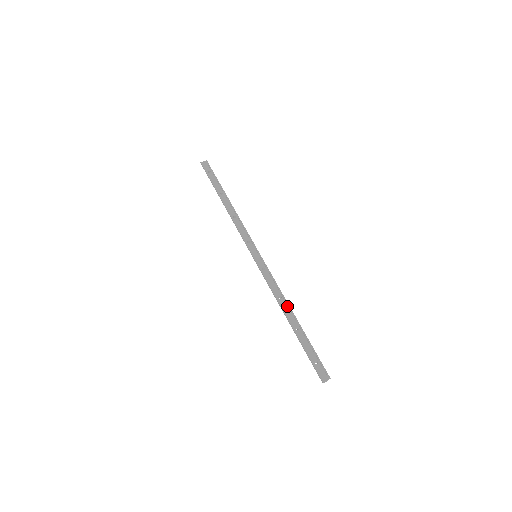
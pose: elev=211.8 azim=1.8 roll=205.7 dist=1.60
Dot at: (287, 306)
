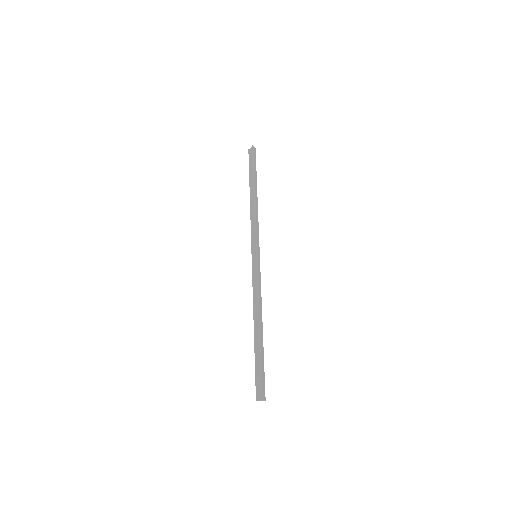
Dot at: (258, 315)
